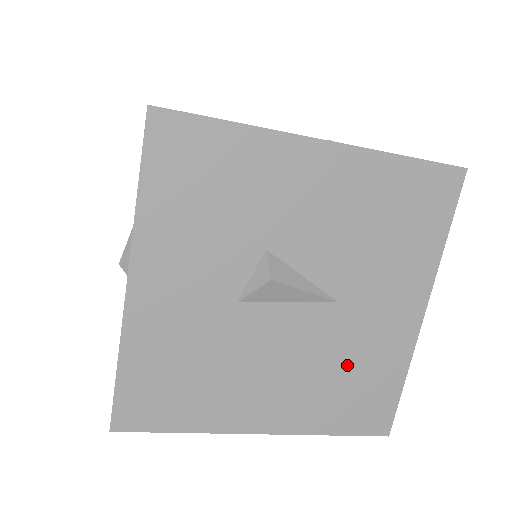
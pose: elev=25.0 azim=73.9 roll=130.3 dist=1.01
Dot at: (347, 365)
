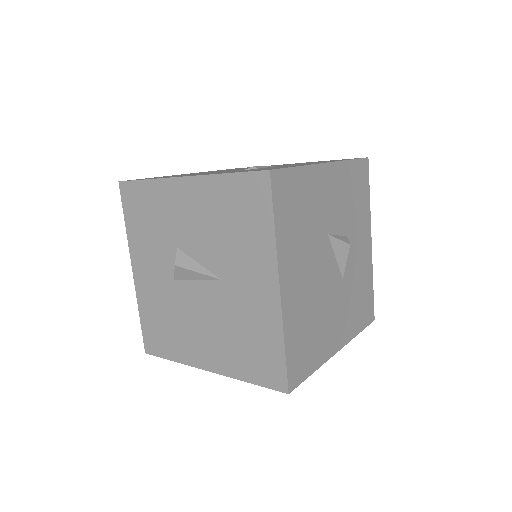
Dot at: (241, 327)
